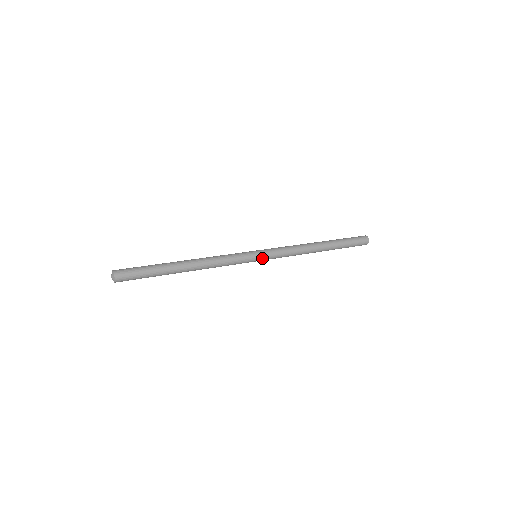
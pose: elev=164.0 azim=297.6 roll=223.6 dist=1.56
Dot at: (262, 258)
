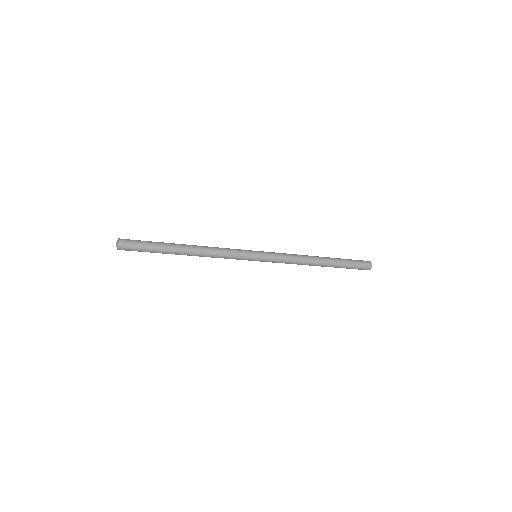
Dot at: (261, 253)
